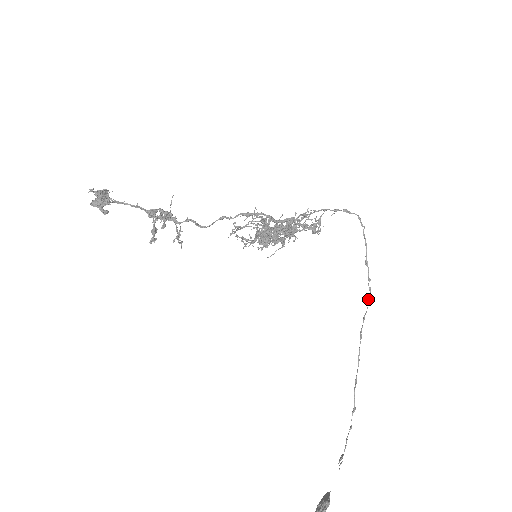
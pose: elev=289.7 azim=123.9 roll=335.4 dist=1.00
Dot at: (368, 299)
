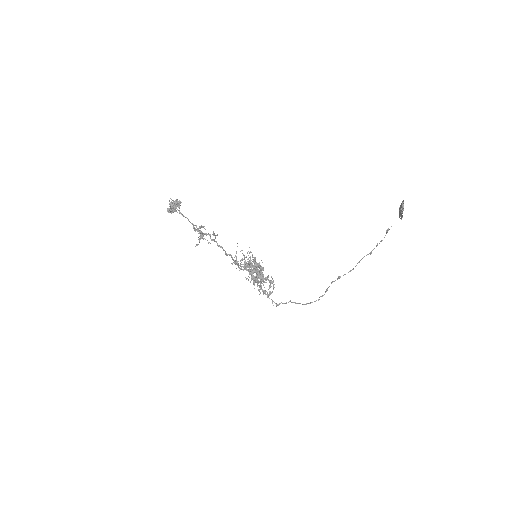
Dot at: (326, 290)
